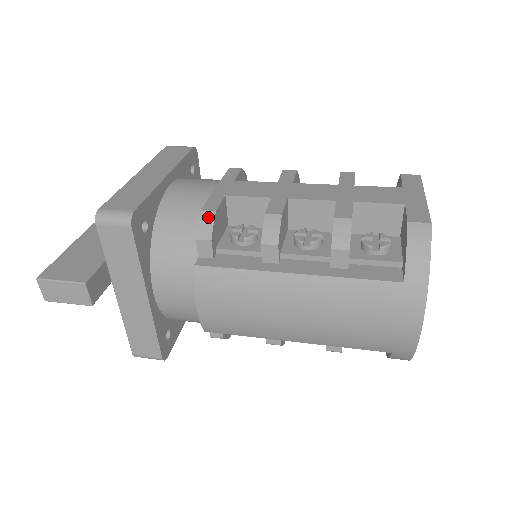
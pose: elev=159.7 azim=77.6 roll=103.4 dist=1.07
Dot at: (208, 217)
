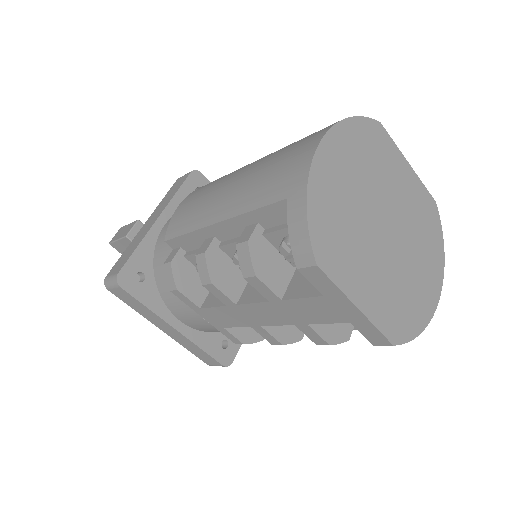
Dot at: occluded
